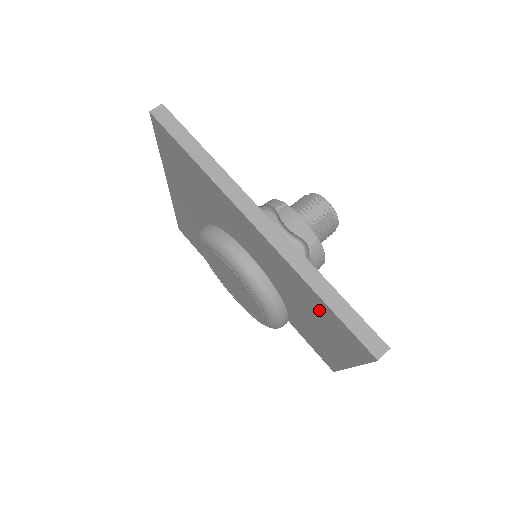
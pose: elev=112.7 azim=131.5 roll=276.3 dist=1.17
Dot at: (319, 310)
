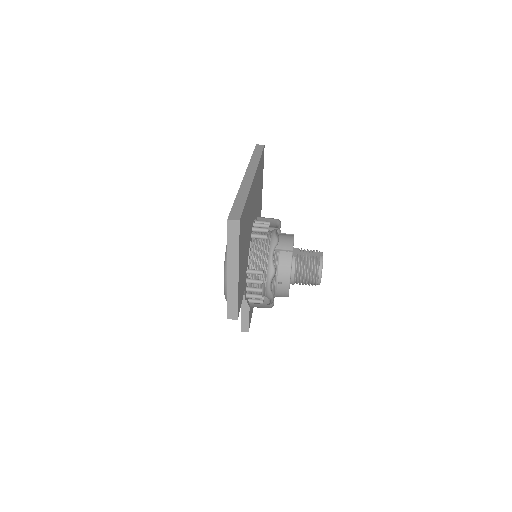
Dot at: occluded
